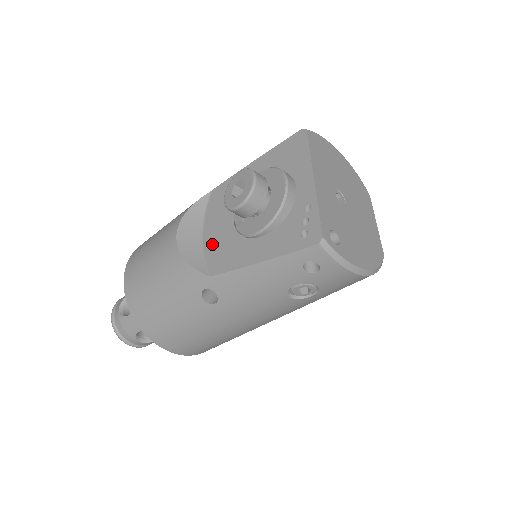
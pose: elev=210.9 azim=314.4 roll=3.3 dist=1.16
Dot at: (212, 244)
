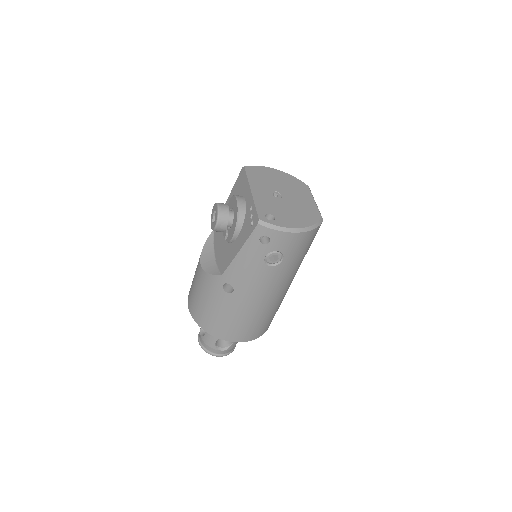
Dot at: (219, 257)
